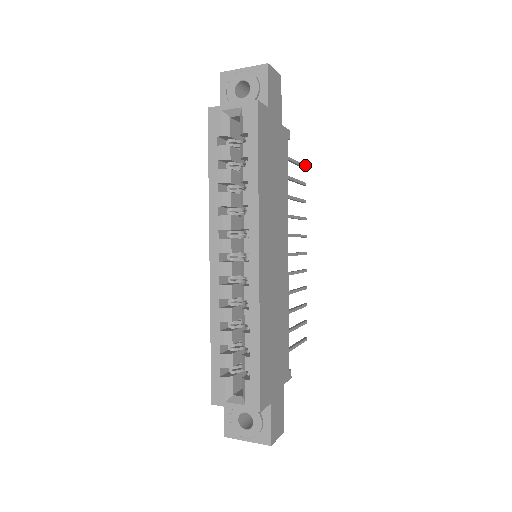
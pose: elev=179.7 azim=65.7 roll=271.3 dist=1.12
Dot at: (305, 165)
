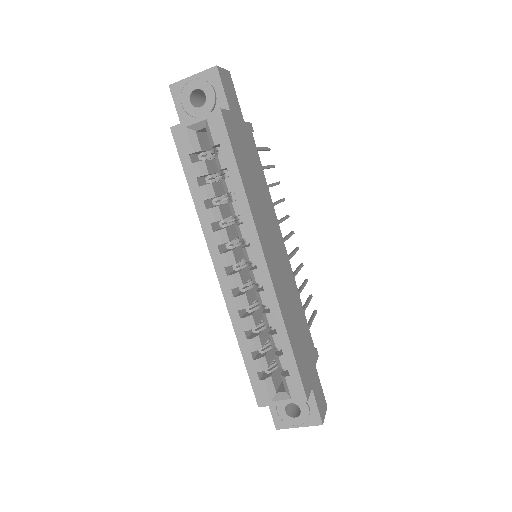
Dot at: occluded
